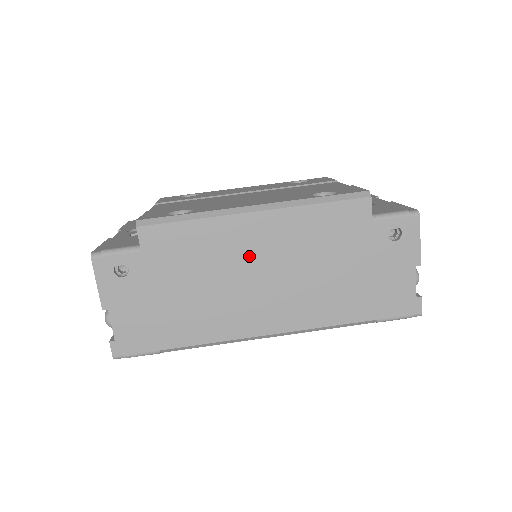
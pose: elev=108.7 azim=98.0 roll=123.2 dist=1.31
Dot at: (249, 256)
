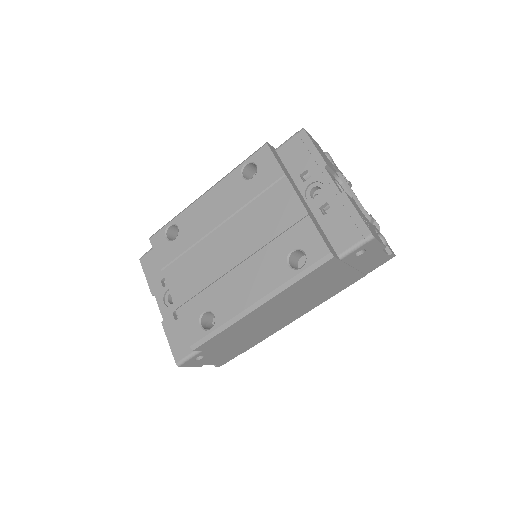
Dot at: (268, 315)
